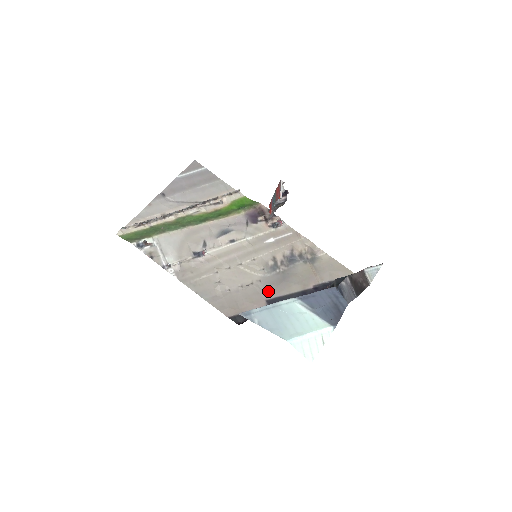
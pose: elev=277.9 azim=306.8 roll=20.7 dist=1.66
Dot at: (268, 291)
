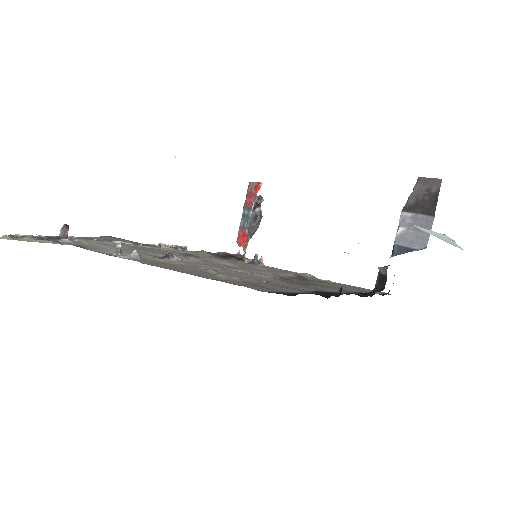
Dot at: (300, 287)
